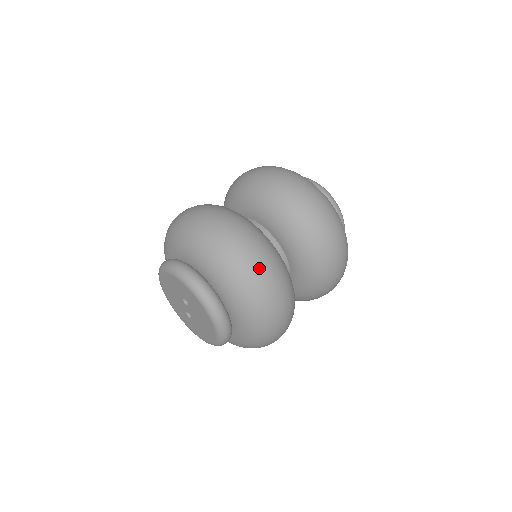
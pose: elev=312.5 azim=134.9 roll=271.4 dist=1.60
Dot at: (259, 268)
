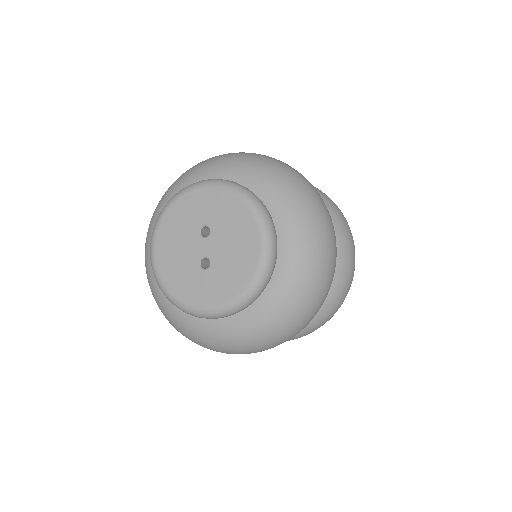
Dot at: (294, 169)
